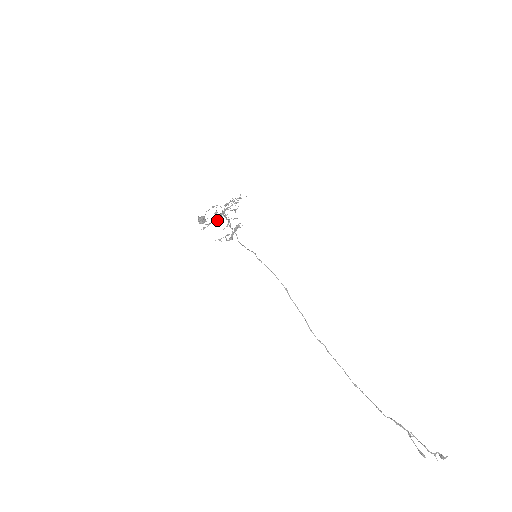
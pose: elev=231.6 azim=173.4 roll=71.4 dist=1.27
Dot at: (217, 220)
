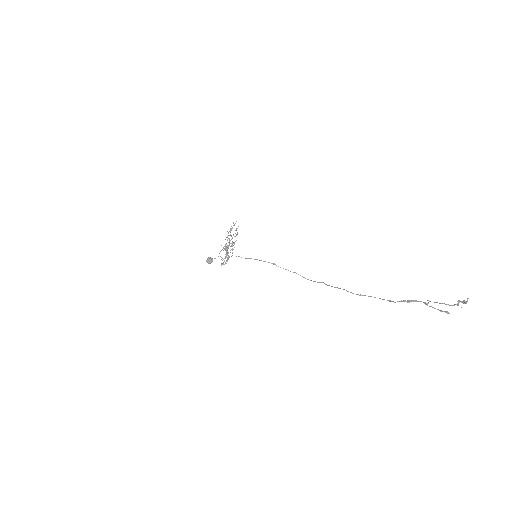
Dot at: occluded
